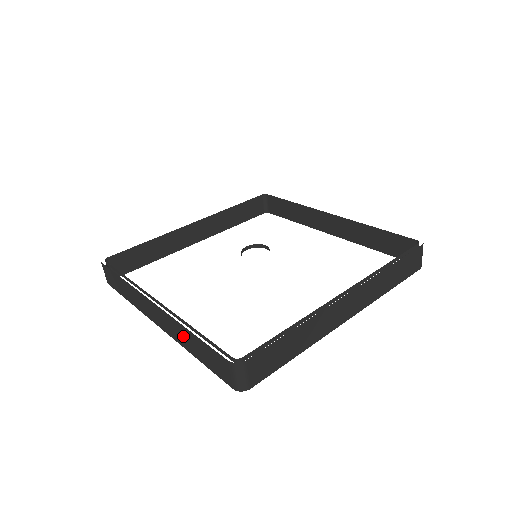
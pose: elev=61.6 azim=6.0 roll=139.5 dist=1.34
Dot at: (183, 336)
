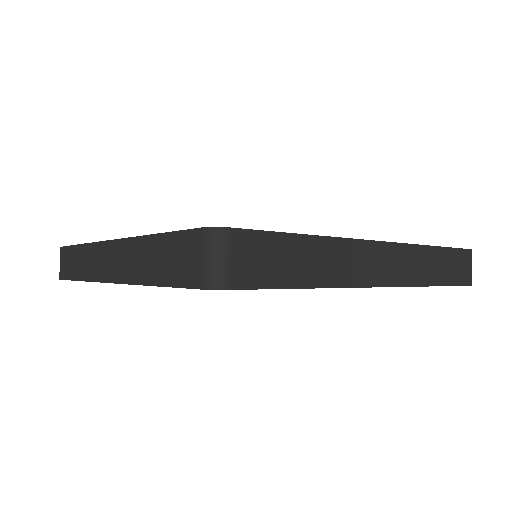
Dot at: (140, 259)
